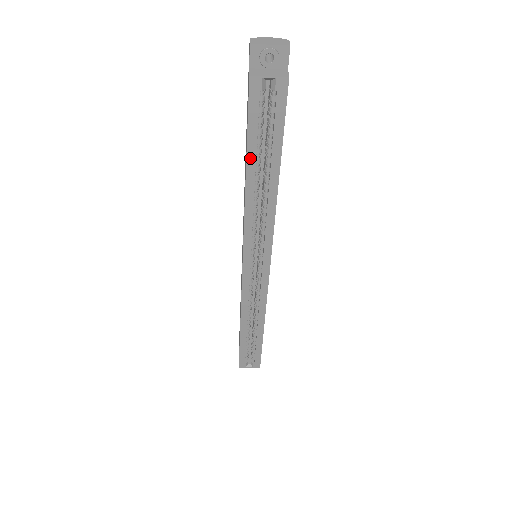
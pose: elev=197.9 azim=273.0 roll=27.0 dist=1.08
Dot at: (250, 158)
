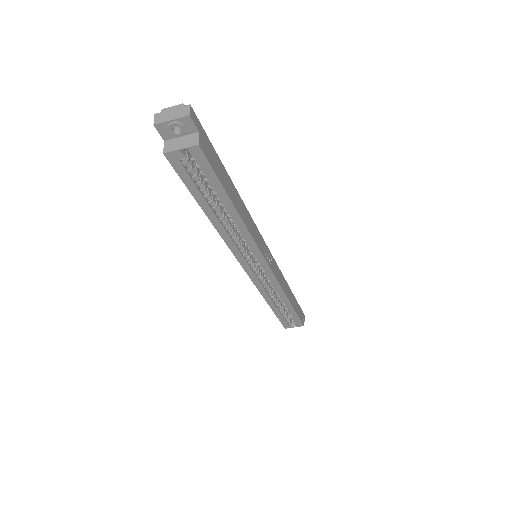
Dot at: (202, 204)
